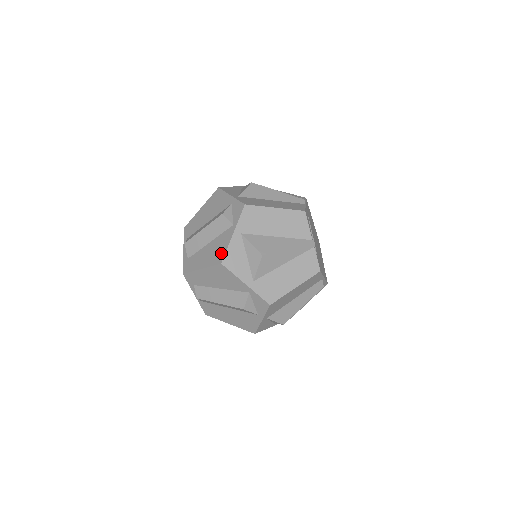
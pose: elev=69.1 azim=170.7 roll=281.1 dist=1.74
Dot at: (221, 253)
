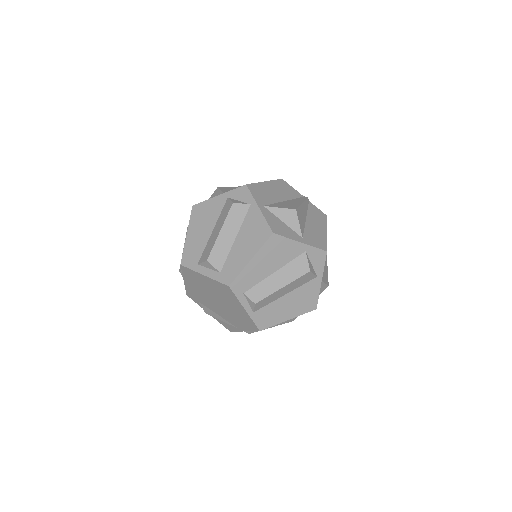
Dot at: (263, 228)
